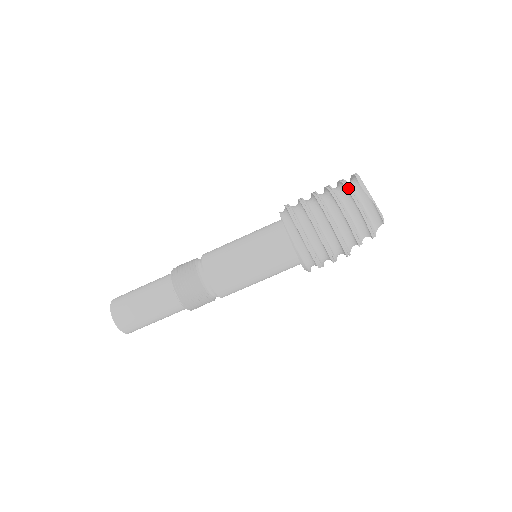
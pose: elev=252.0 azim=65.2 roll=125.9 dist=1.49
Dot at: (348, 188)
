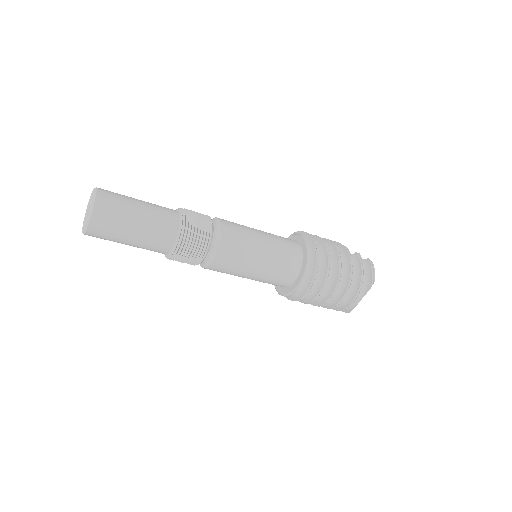
Dot at: (355, 299)
